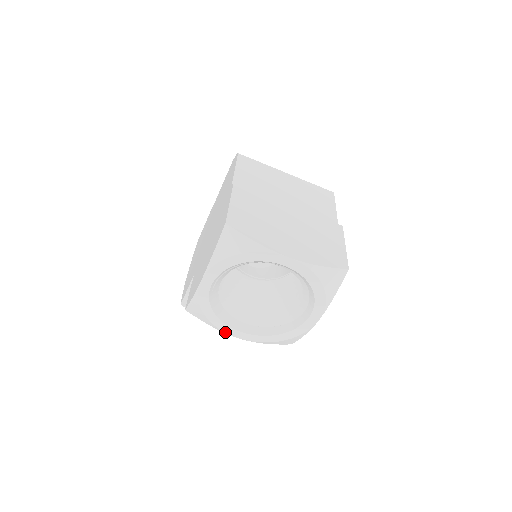
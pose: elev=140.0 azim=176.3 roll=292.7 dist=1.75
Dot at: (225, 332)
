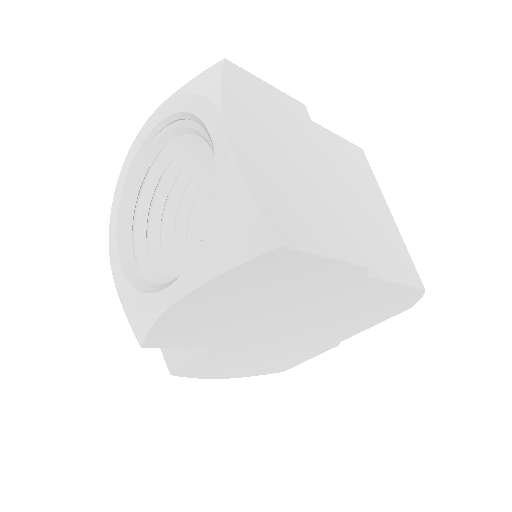
Dot at: (110, 232)
